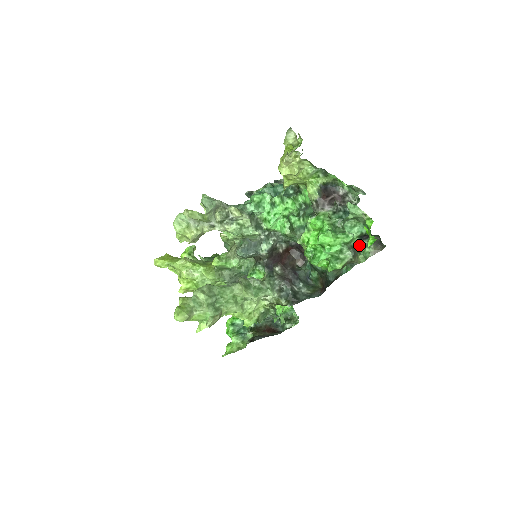
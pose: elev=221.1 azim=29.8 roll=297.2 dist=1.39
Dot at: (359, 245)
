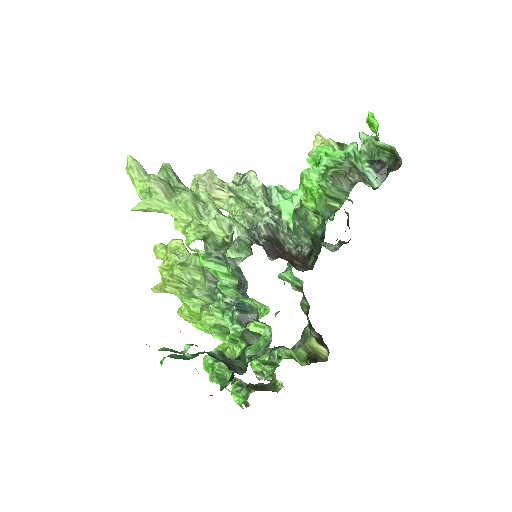
Dot at: (374, 189)
